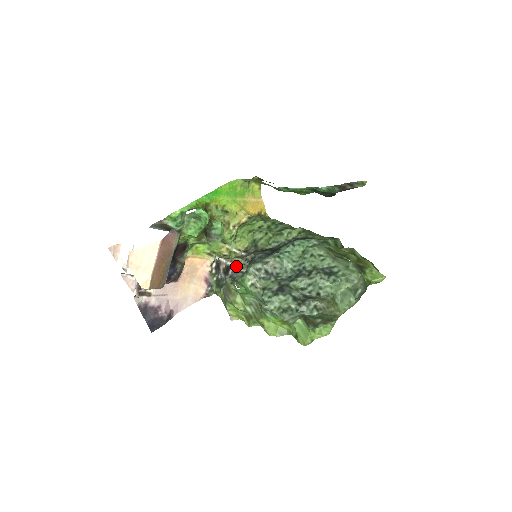
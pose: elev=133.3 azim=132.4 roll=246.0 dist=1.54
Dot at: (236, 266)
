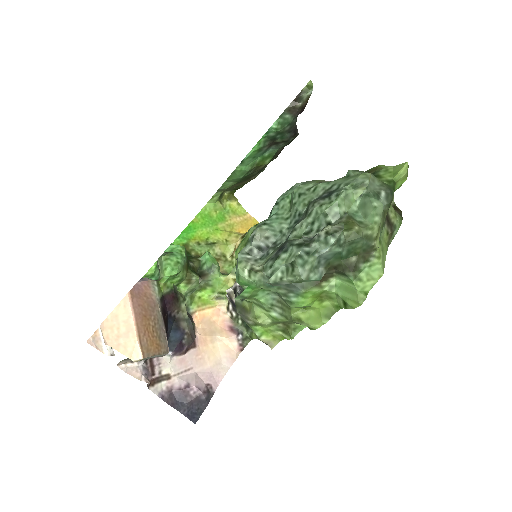
Dot at: occluded
